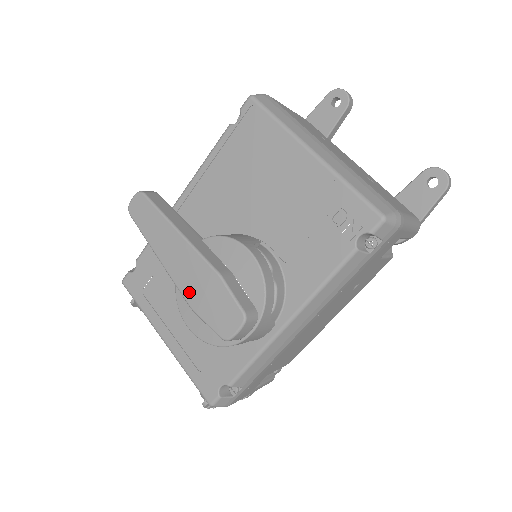
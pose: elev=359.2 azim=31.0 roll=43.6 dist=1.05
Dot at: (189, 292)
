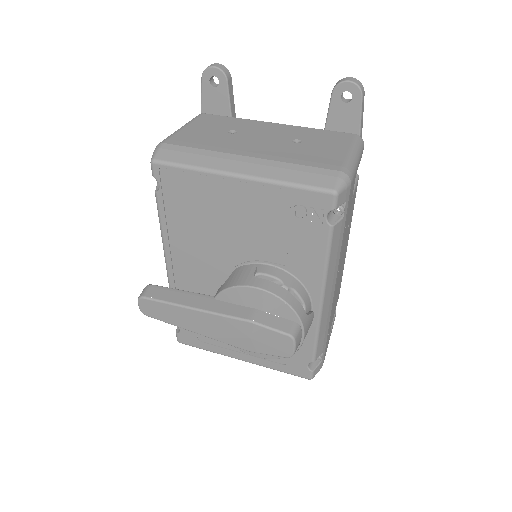
Dot at: (238, 343)
